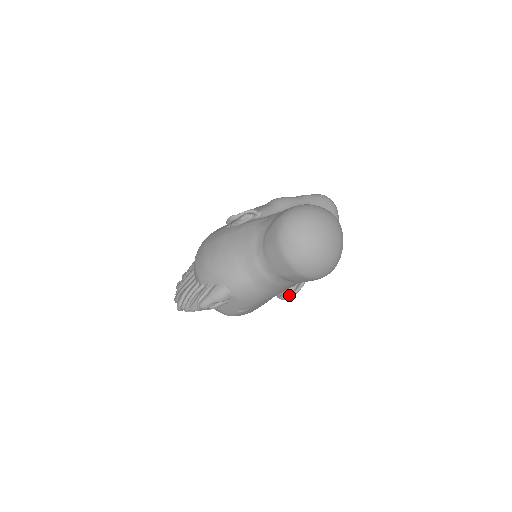
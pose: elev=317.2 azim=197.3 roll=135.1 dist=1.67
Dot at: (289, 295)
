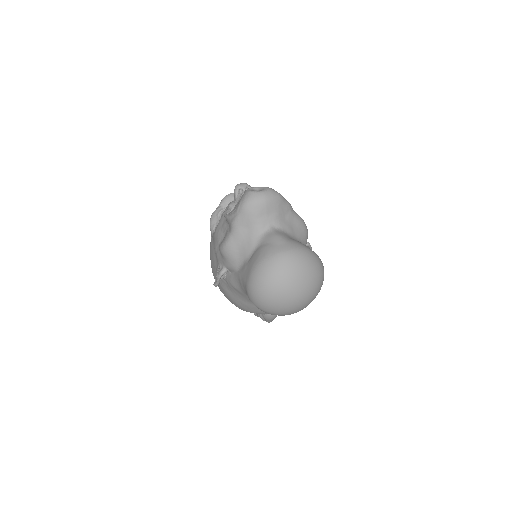
Dot at: occluded
